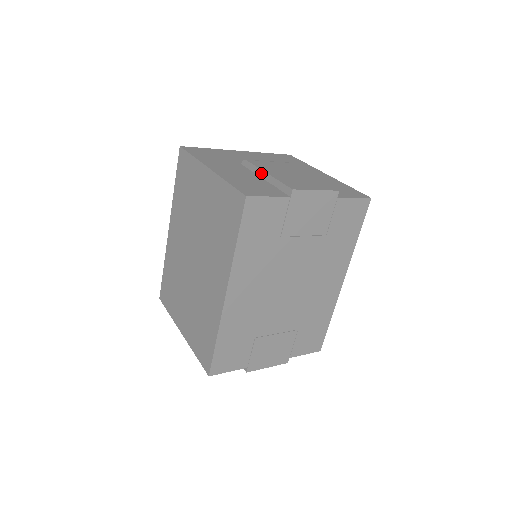
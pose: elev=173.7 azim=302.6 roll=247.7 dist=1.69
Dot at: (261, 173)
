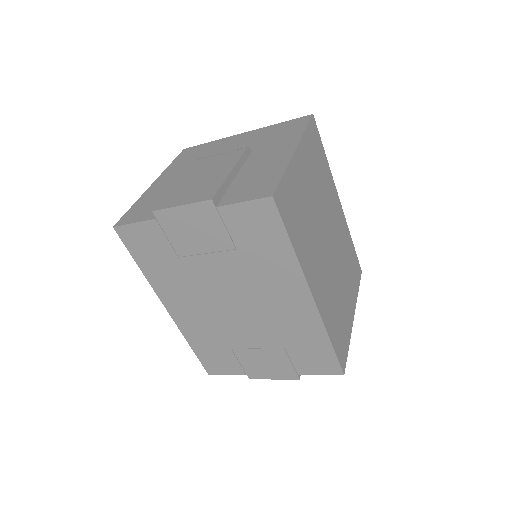
Dot at: occluded
